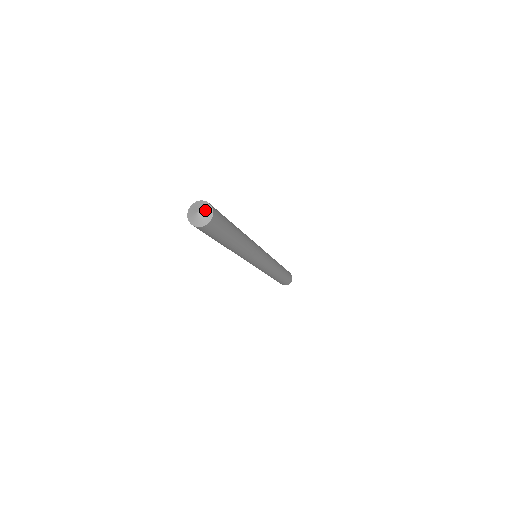
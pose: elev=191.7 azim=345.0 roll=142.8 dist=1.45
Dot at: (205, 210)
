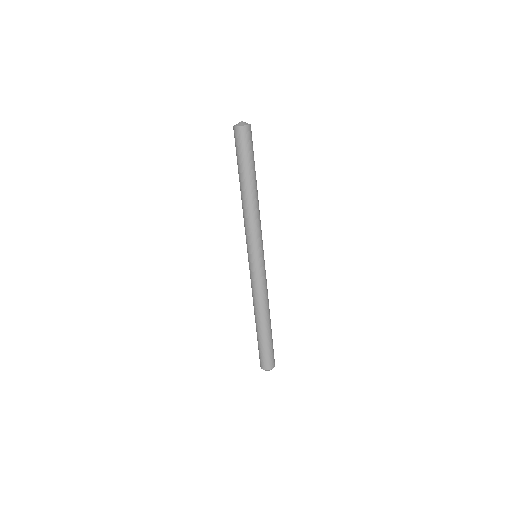
Dot at: occluded
